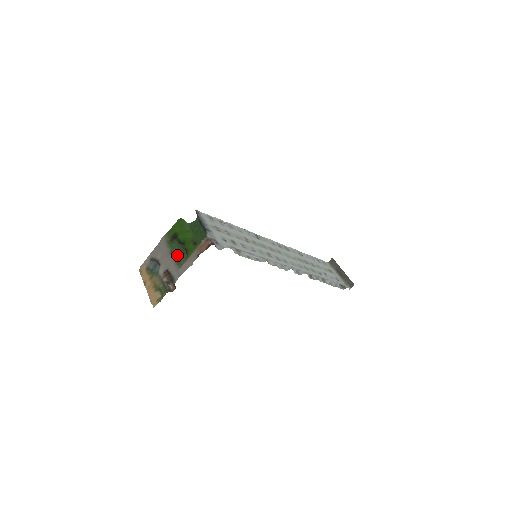
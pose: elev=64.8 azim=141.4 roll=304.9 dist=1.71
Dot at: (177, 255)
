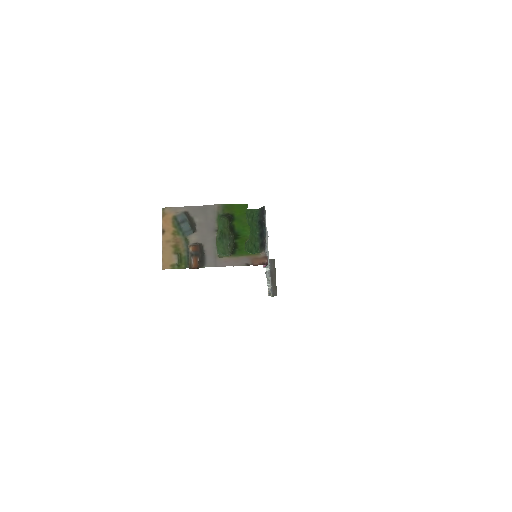
Dot at: (218, 235)
